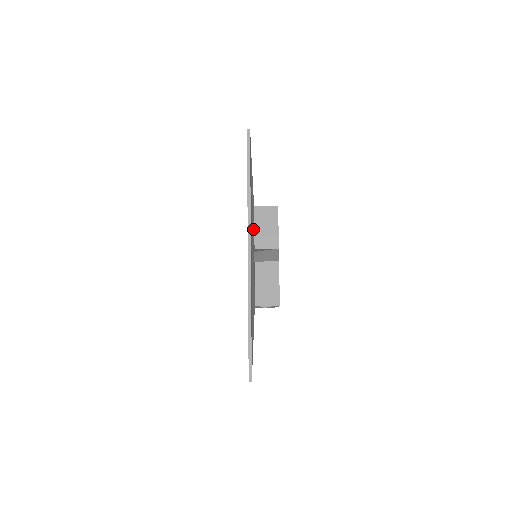
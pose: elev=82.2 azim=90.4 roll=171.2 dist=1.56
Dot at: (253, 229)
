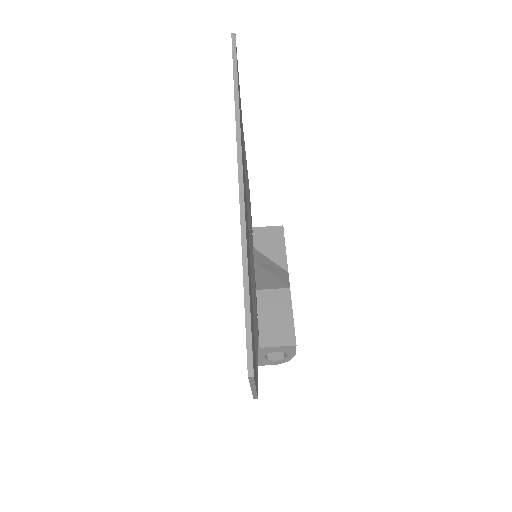
Dot at: (250, 215)
